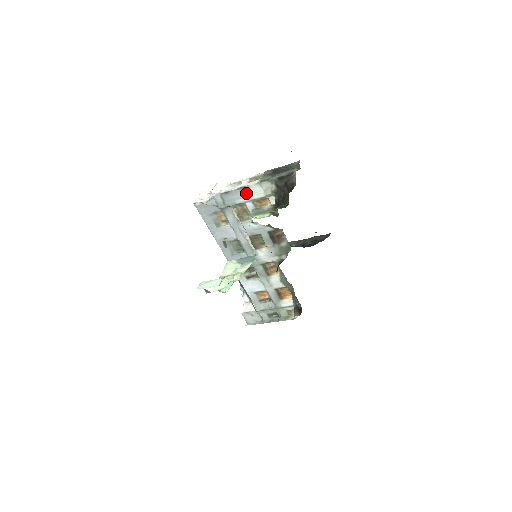
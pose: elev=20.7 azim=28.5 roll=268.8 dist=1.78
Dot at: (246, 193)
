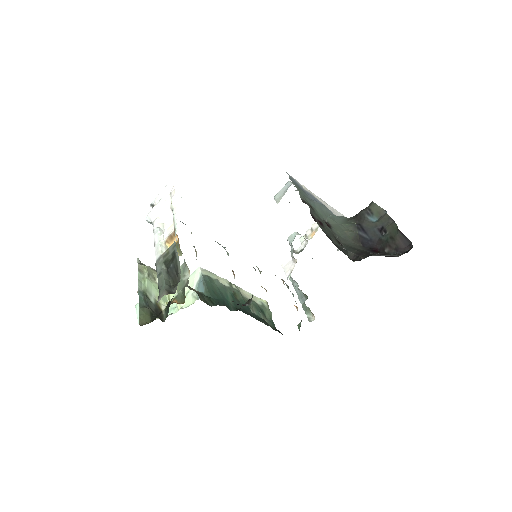
Dot at: occluded
